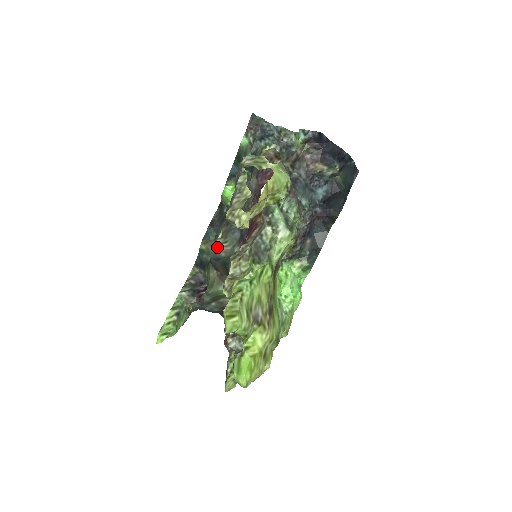
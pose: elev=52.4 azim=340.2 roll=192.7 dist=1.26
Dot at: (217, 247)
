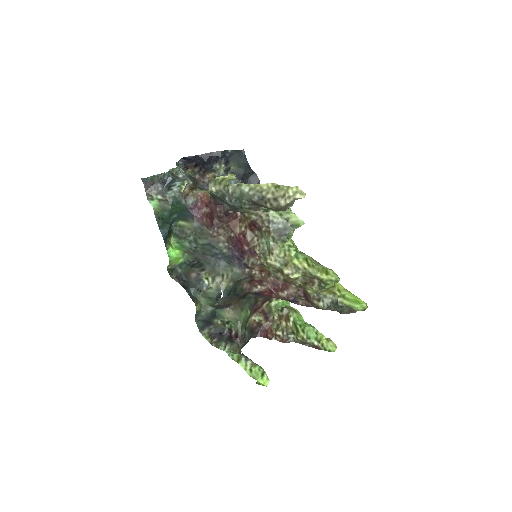
Dot at: (224, 283)
